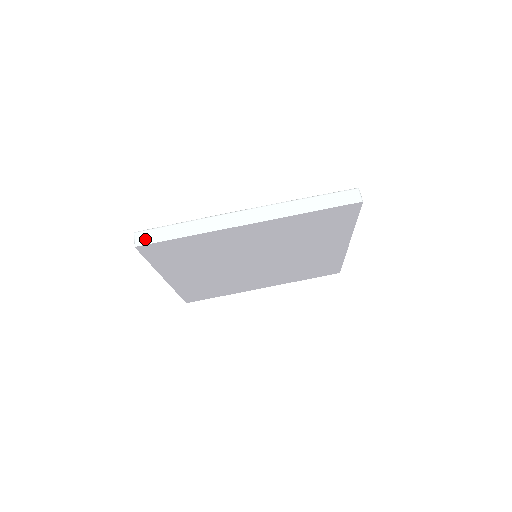
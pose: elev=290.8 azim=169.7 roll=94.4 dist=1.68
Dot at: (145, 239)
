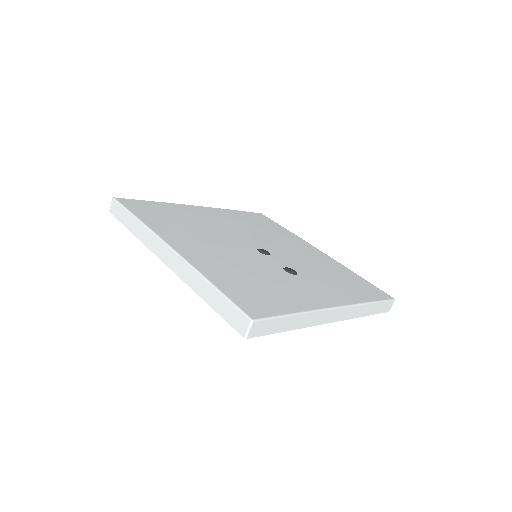
Dot at: (115, 210)
